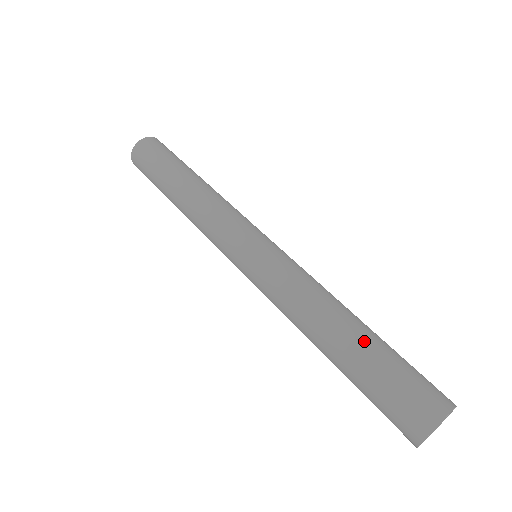
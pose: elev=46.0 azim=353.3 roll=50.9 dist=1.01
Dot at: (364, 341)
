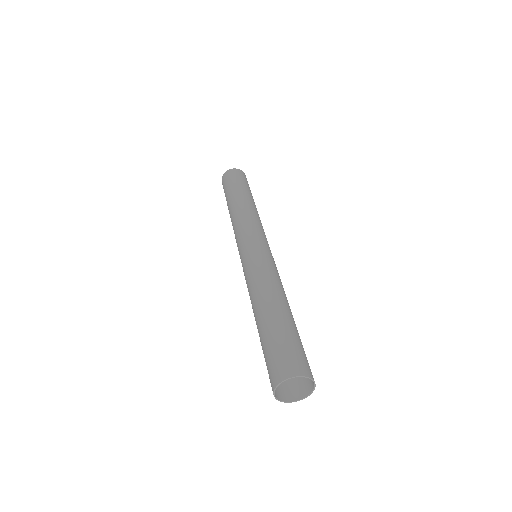
Dot at: (271, 320)
